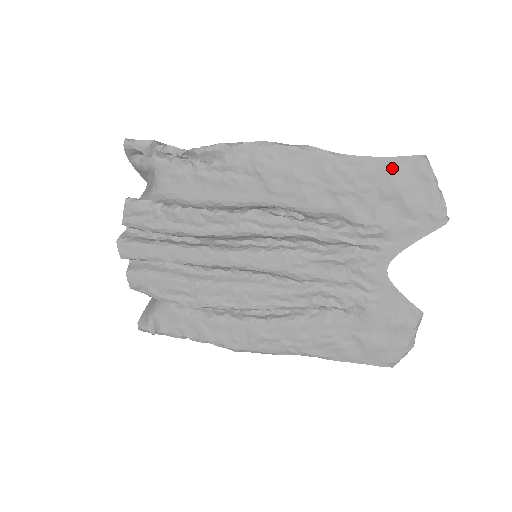
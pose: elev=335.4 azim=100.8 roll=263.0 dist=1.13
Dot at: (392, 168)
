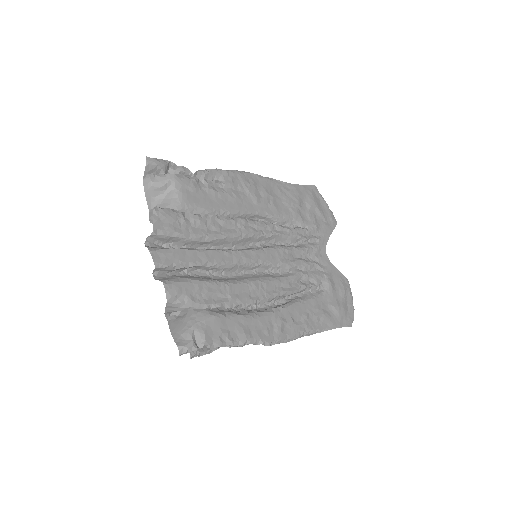
Dot at: (307, 191)
